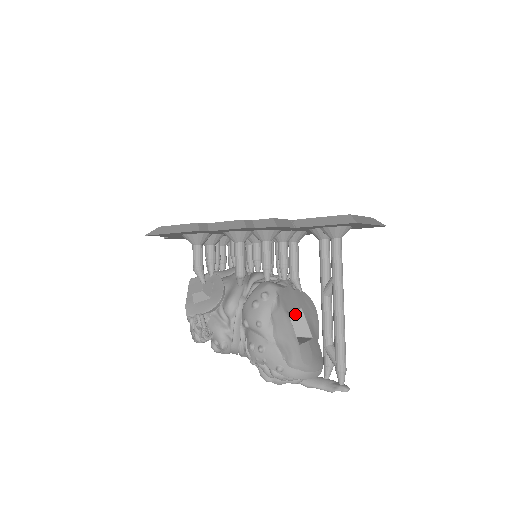
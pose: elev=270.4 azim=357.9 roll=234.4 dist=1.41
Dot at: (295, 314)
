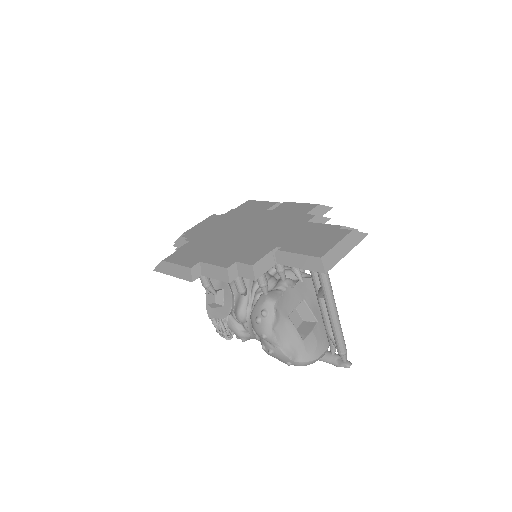
Dot at: (299, 304)
